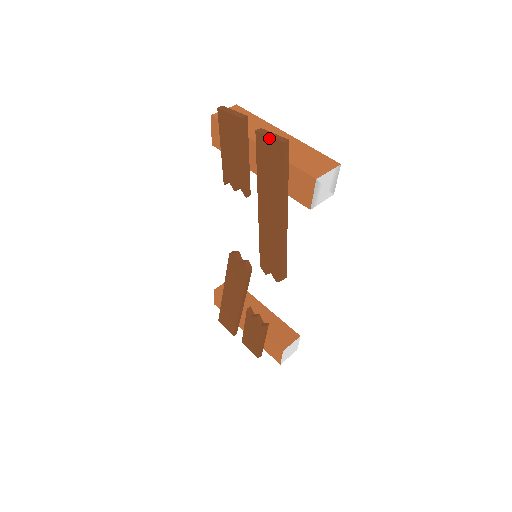
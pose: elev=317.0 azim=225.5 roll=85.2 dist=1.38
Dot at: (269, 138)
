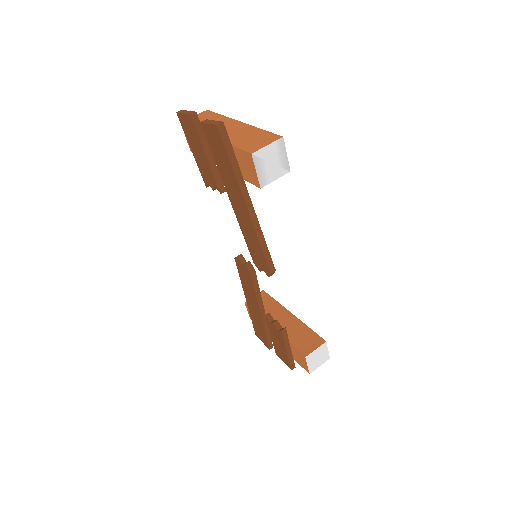
Dot at: (209, 125)
